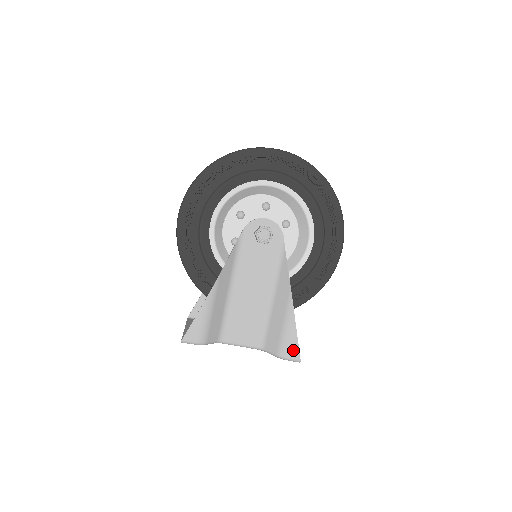
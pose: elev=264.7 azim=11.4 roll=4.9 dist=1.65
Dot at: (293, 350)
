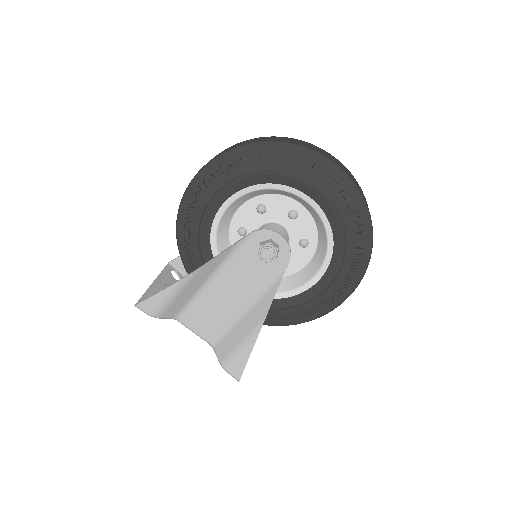
Dot at: (237, 369)
